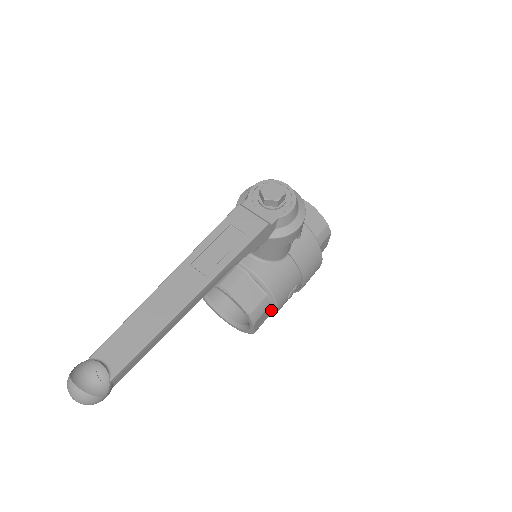
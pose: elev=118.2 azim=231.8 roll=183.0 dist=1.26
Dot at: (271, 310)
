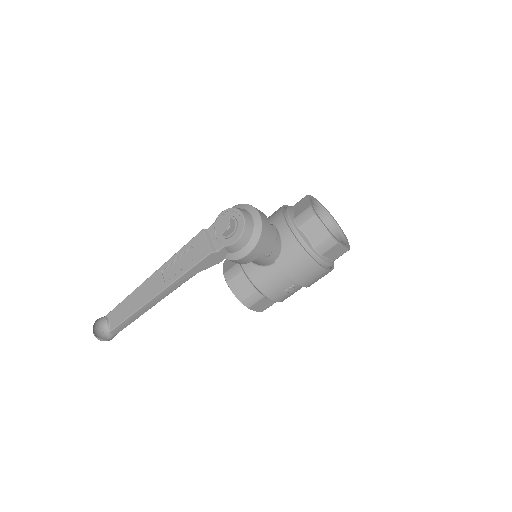
Dot at: occluded
